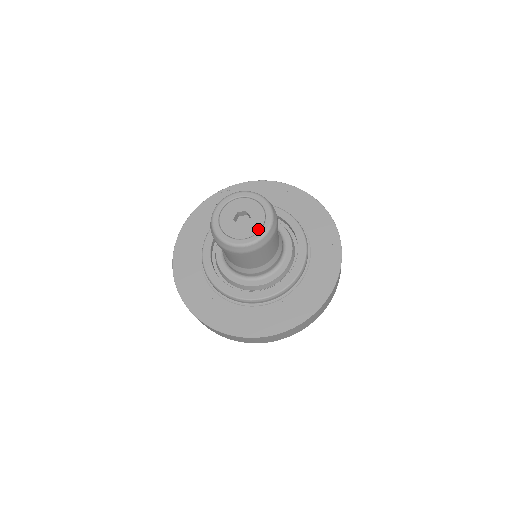
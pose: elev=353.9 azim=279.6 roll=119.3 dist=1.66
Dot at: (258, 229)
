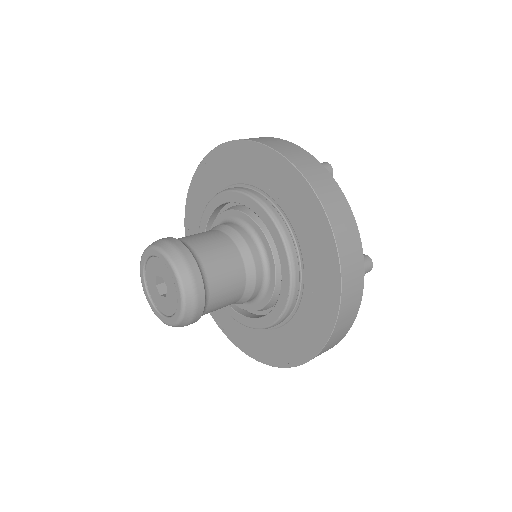
Dot at: (175, 308)
